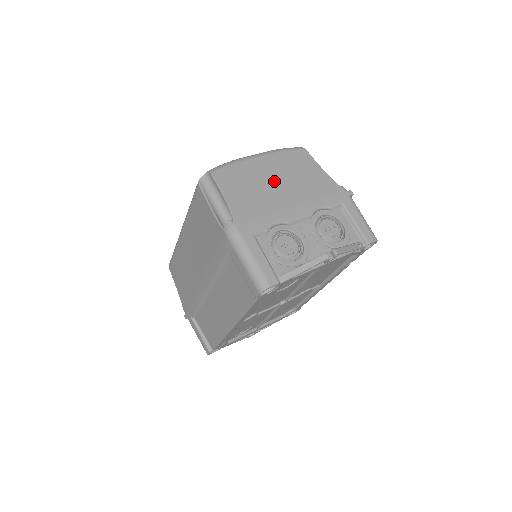
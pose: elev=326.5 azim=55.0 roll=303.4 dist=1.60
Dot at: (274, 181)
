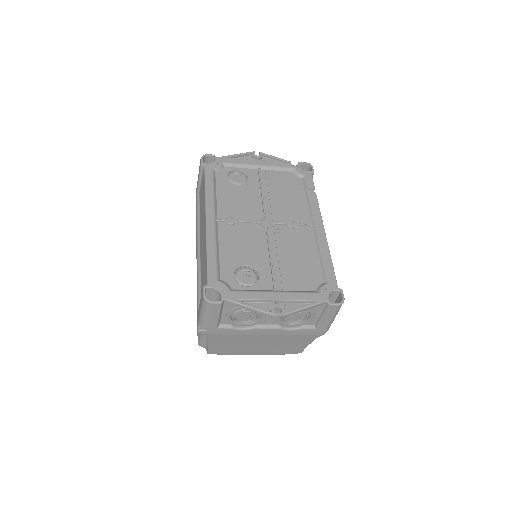
Dot at: occluded
